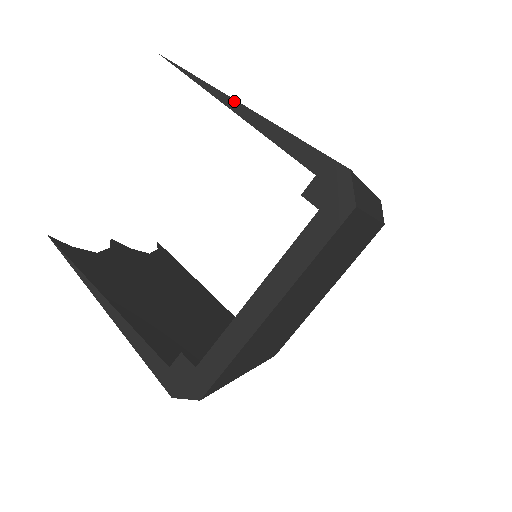
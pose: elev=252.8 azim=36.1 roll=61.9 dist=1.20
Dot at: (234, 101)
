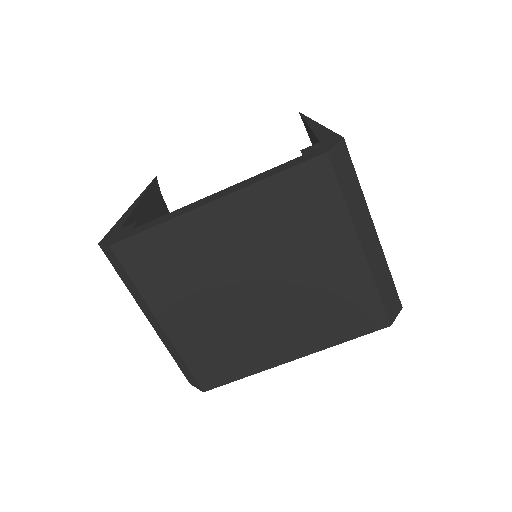
Dot at: (313, 121)
